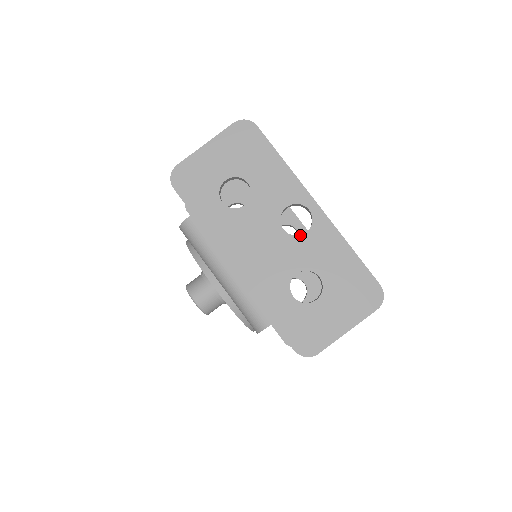
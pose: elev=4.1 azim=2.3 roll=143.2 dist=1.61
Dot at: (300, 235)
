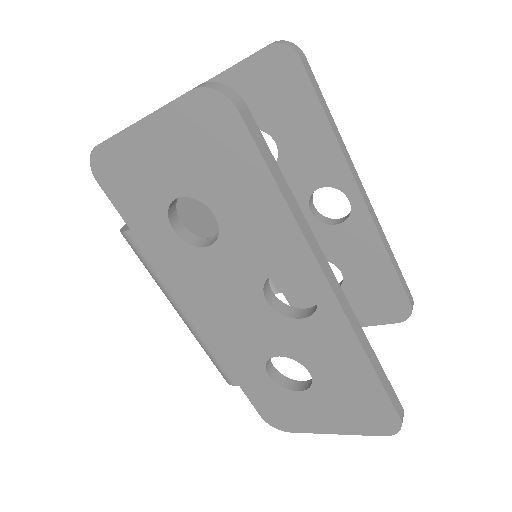
Dot at: (292, 318)
